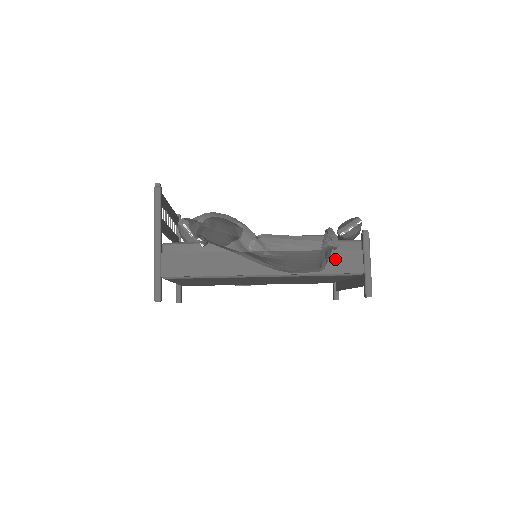
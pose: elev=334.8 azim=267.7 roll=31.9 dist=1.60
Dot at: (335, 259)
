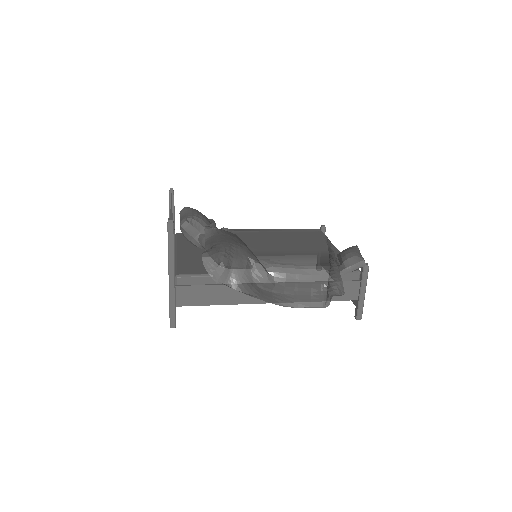
Dot at: occluded
